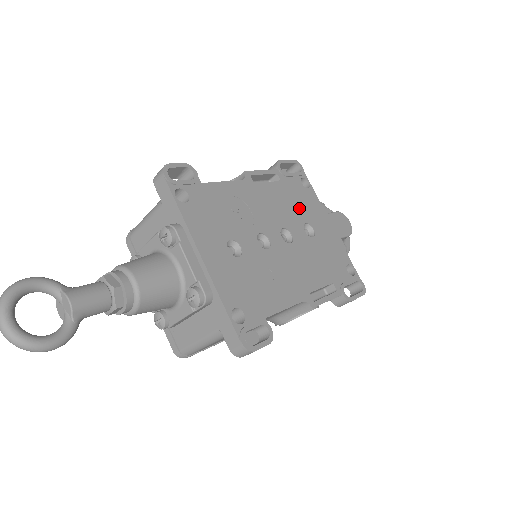
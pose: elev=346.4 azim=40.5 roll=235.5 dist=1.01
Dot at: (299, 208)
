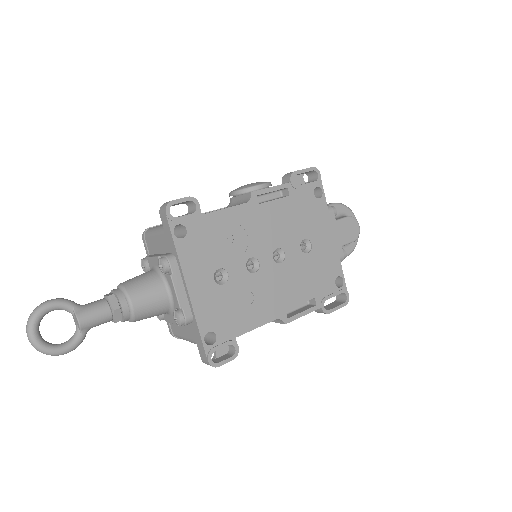
Dot at: (302, 223)
